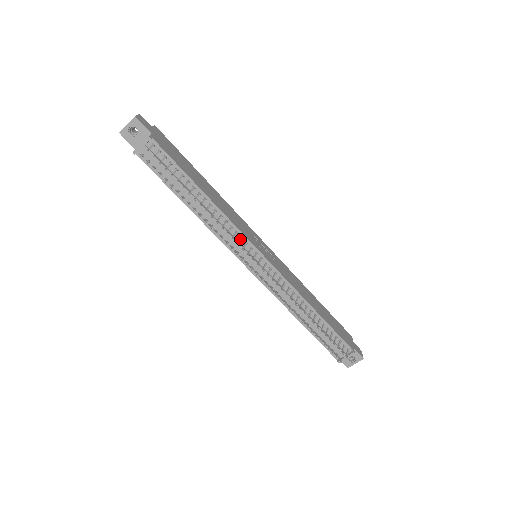
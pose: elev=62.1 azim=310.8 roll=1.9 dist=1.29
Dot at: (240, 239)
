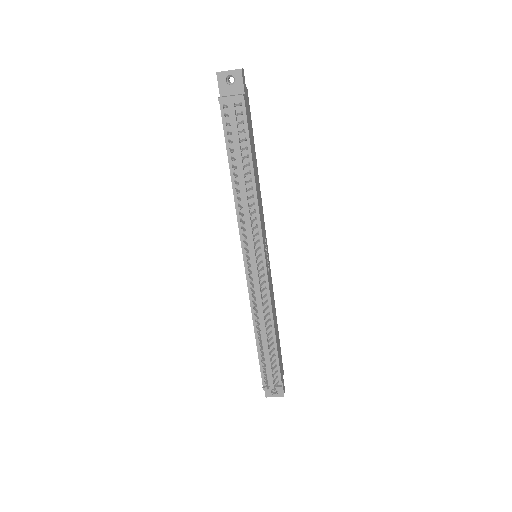
Dot at: (257, 234)
